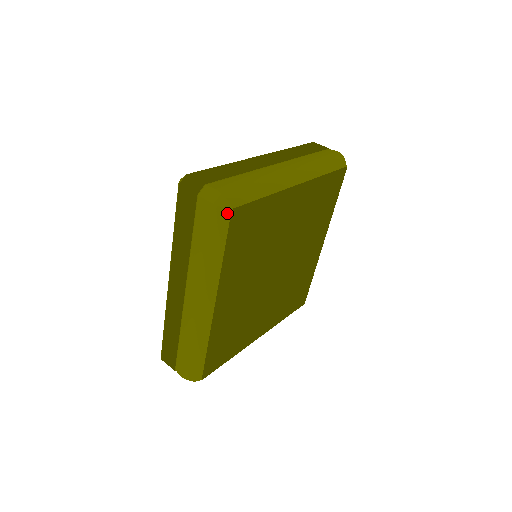
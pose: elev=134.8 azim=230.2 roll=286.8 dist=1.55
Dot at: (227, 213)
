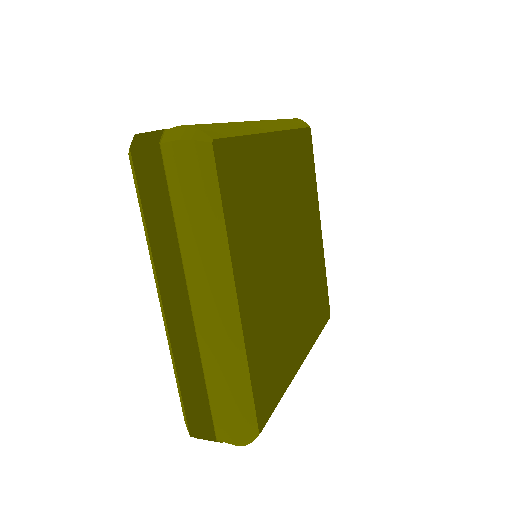
Dot at: (307, 125)
